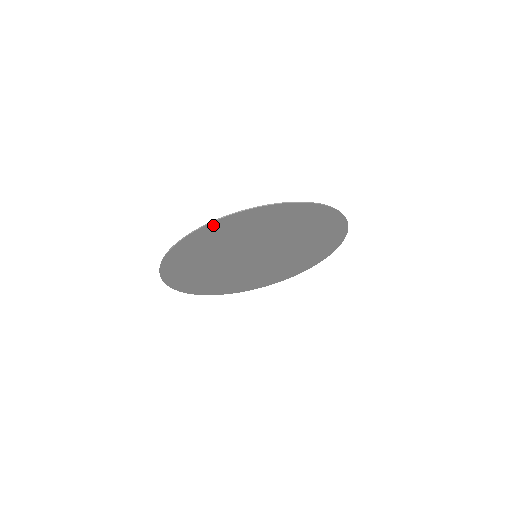
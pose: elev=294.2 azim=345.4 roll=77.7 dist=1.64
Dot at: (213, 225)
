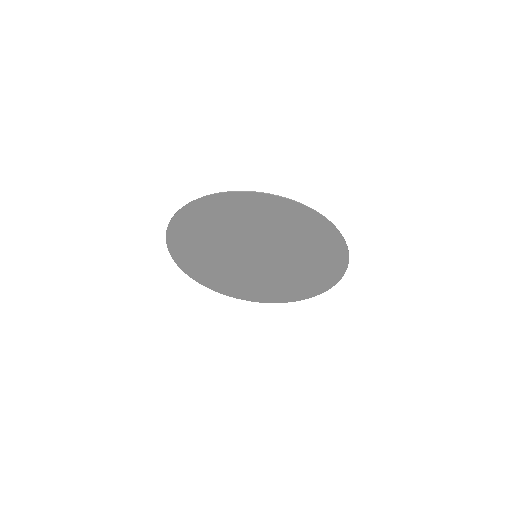
Dot at: (223, 197)
